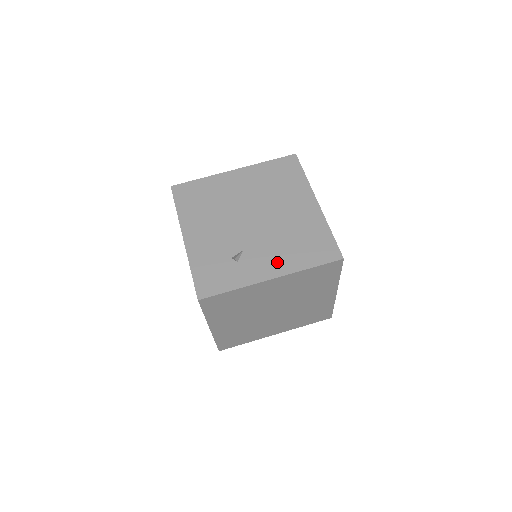
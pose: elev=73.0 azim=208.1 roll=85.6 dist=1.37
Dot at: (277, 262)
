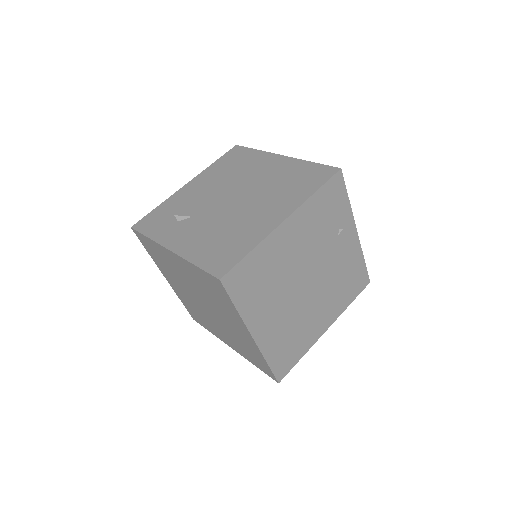
Dot at: (190, 241)
